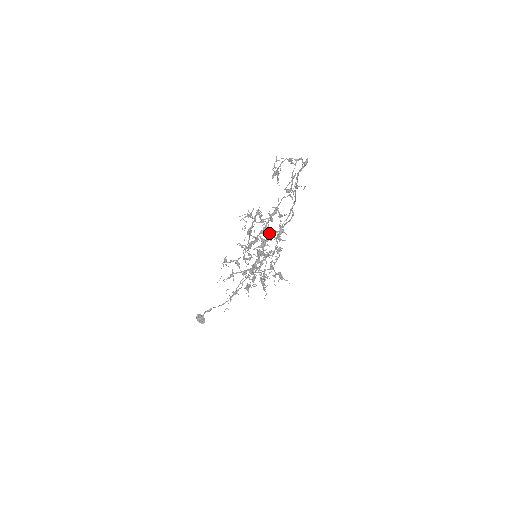
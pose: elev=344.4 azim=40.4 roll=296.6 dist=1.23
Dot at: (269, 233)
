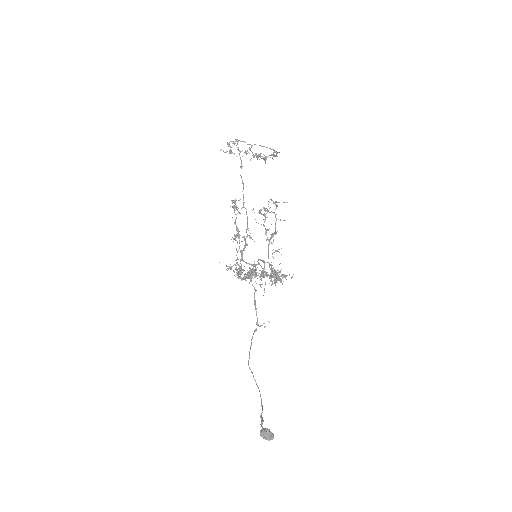
Dot at: (238, 265)
